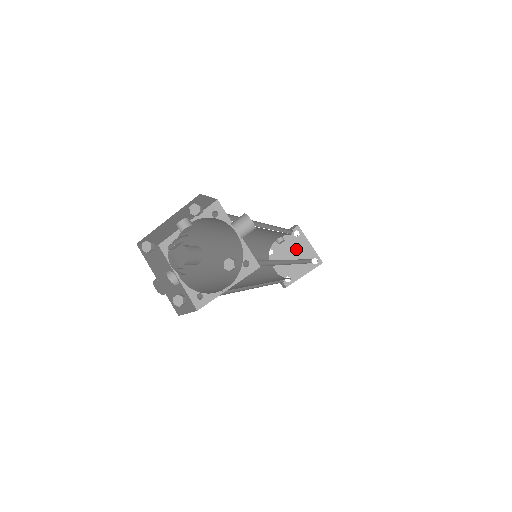
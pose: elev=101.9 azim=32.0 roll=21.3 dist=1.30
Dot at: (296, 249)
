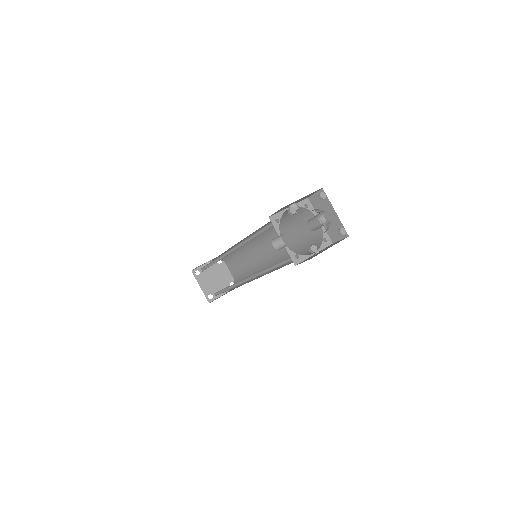
Dot at: (218, 273)
